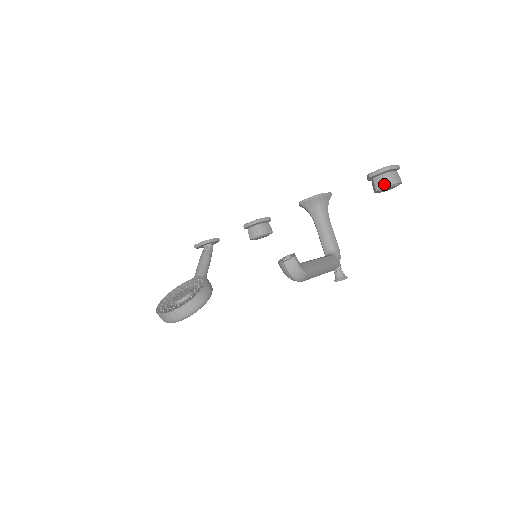
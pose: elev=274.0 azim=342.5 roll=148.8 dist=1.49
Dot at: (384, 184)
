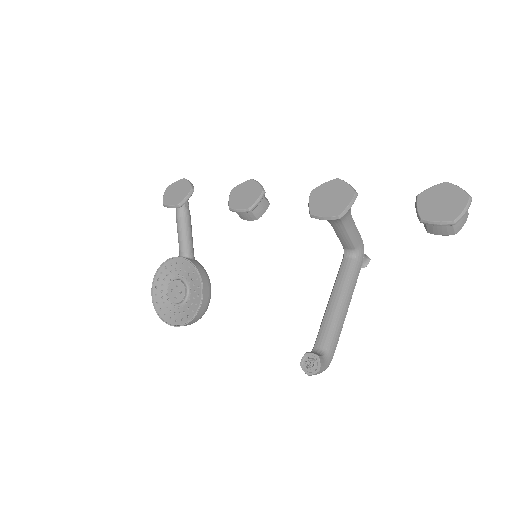
Dot at: (441, 233)
